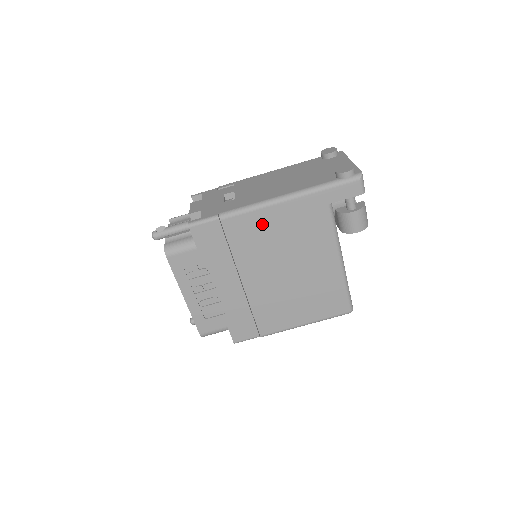
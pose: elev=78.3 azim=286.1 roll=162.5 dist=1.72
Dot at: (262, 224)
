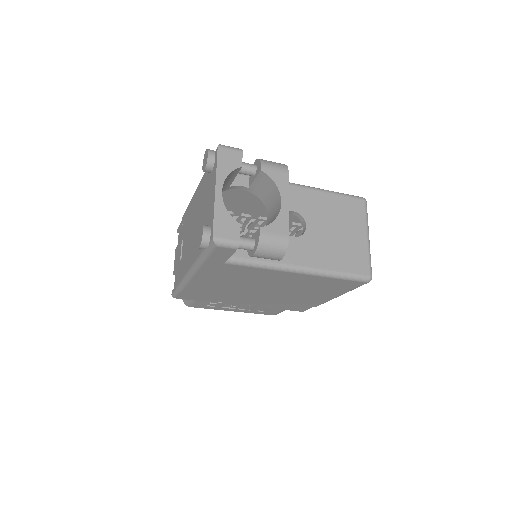
Dot at: (206, 285)
